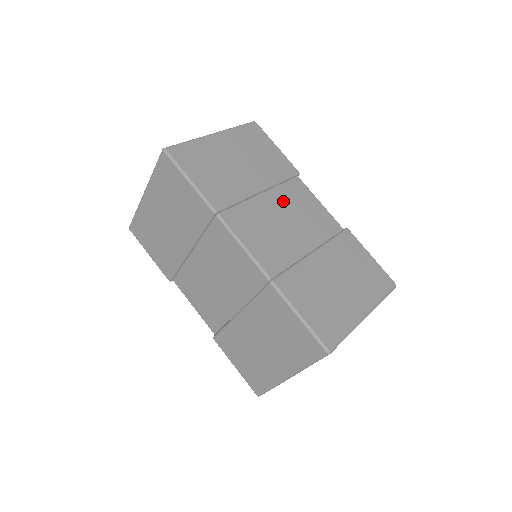
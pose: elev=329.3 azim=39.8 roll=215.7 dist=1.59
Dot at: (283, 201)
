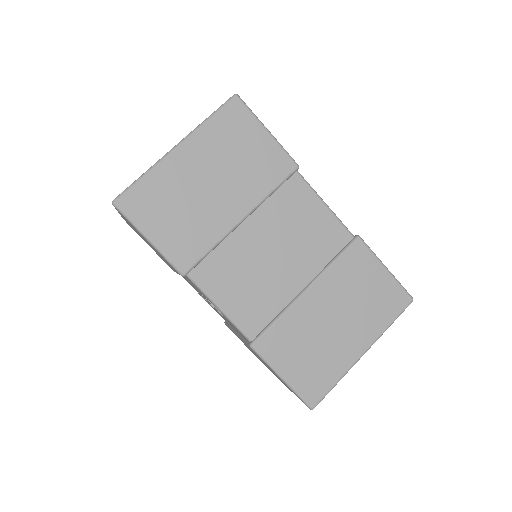
Dot at: occluded
